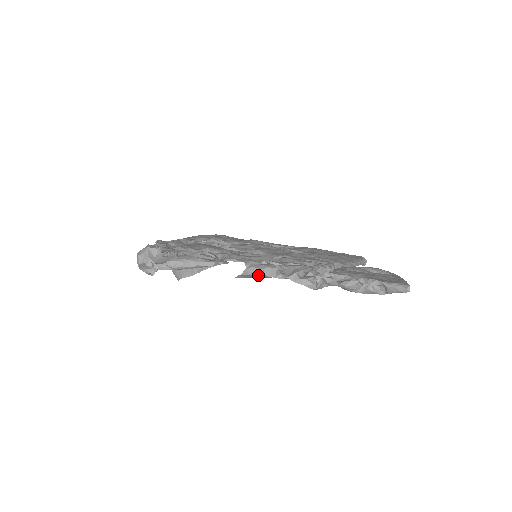
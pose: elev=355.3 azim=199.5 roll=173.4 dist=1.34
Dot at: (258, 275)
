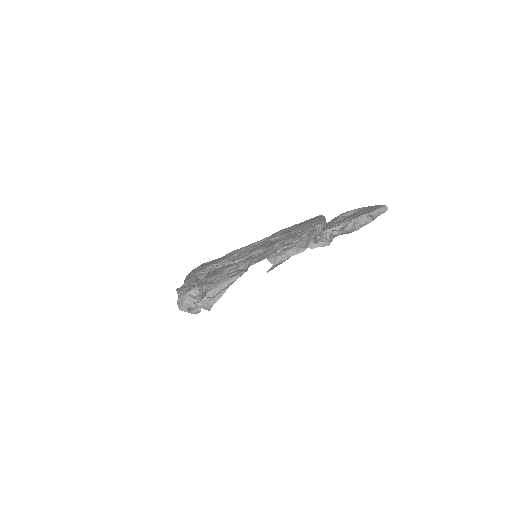
Dot at: (284, 260)
